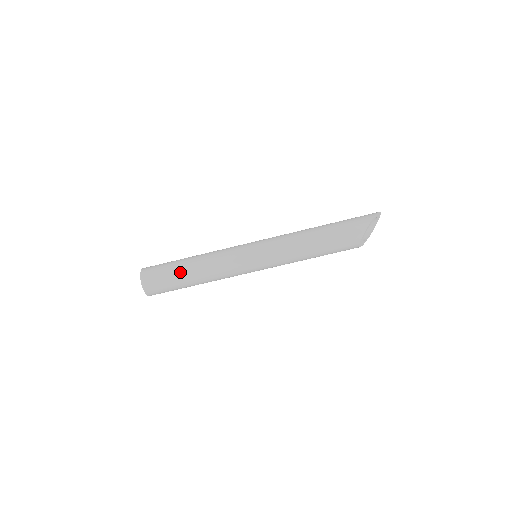
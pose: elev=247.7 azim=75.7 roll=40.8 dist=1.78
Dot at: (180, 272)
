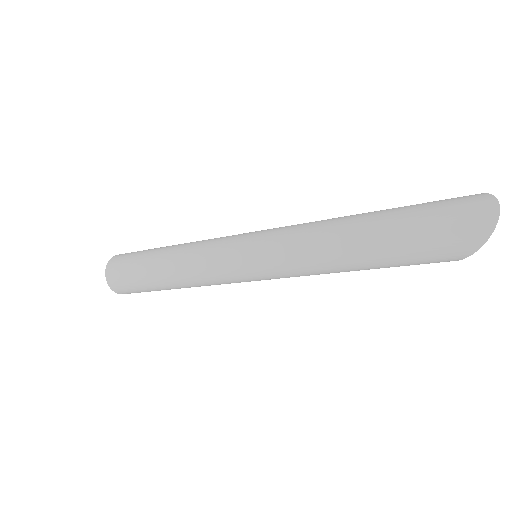
Dot at: occluded
